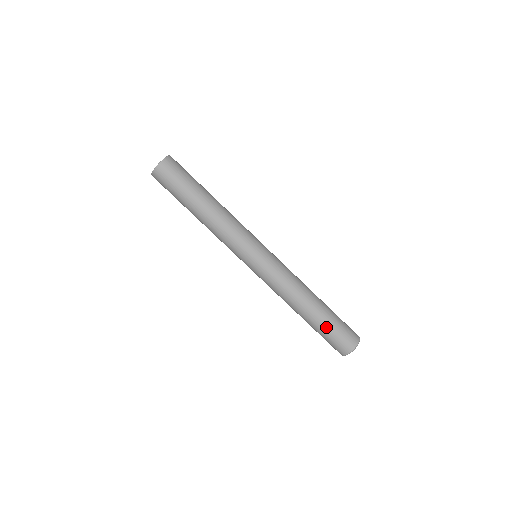
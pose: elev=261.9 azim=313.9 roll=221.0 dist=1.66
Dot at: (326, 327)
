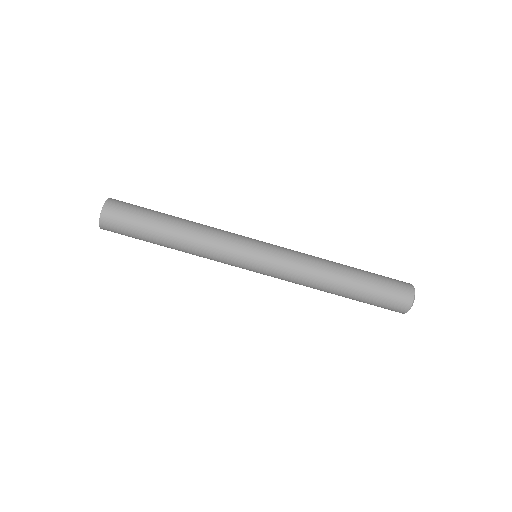
Dot at: (367, 299)
